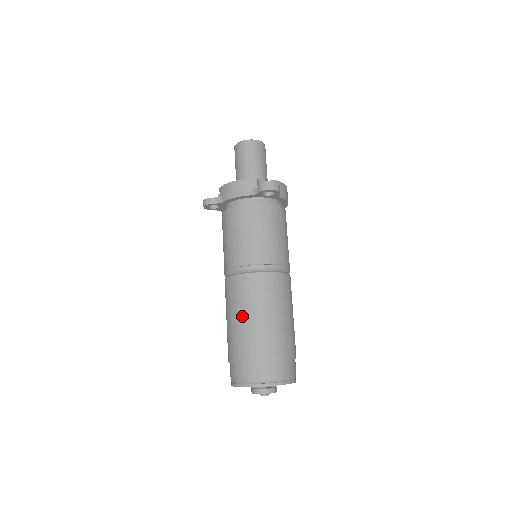
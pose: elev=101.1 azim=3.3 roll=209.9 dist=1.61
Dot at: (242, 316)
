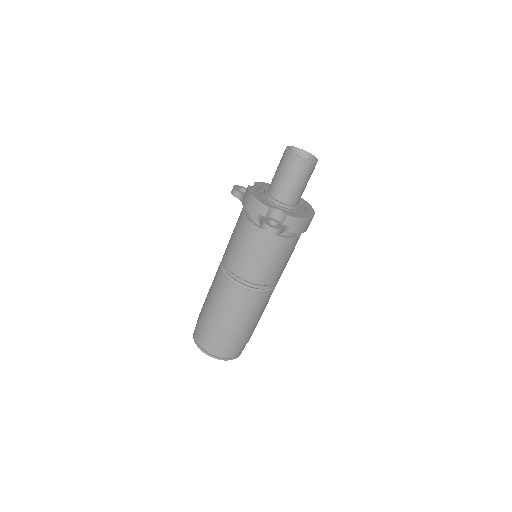
Dot at: (211, 300)
